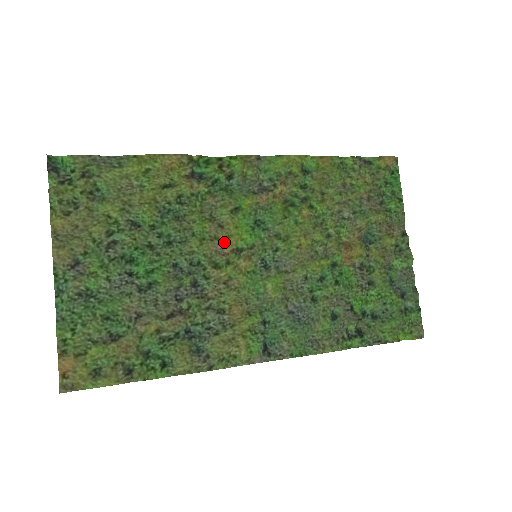
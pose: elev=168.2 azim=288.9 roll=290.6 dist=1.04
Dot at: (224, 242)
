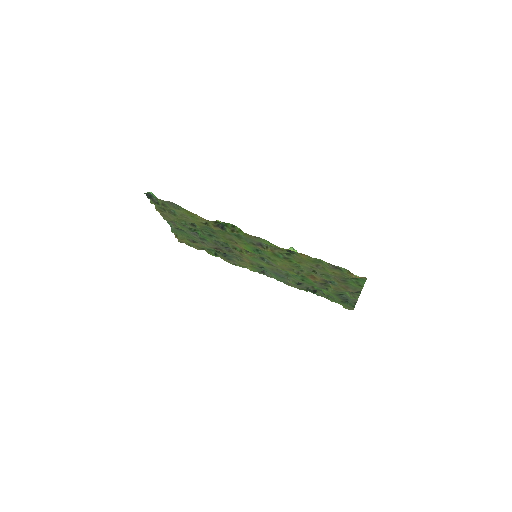
Dot at: occluded
